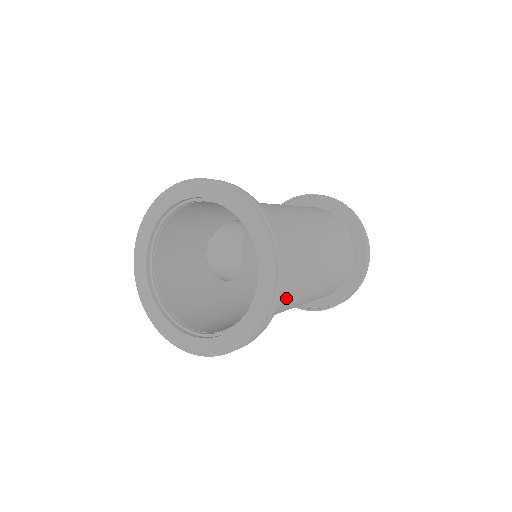
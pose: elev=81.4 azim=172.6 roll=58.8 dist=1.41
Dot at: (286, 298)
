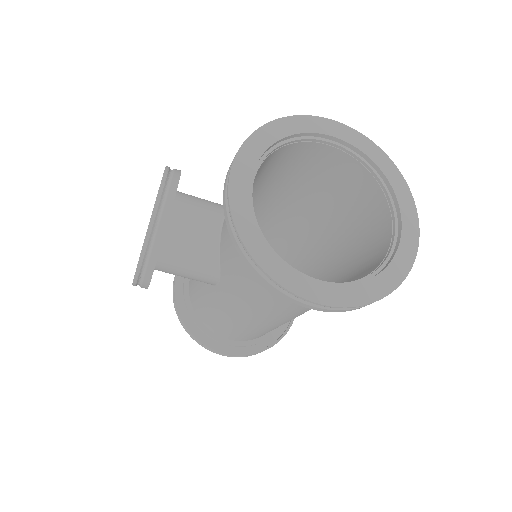
Dot at: occluded
